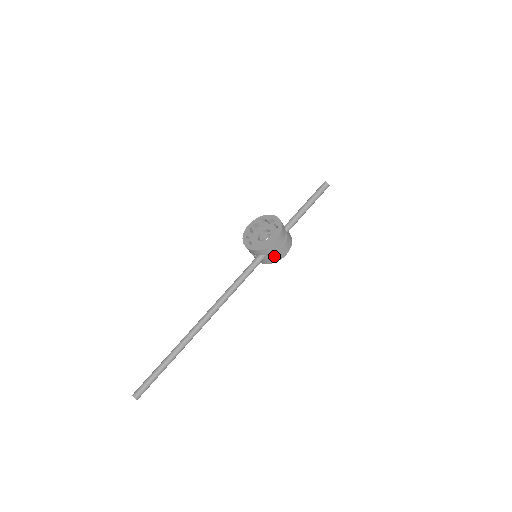
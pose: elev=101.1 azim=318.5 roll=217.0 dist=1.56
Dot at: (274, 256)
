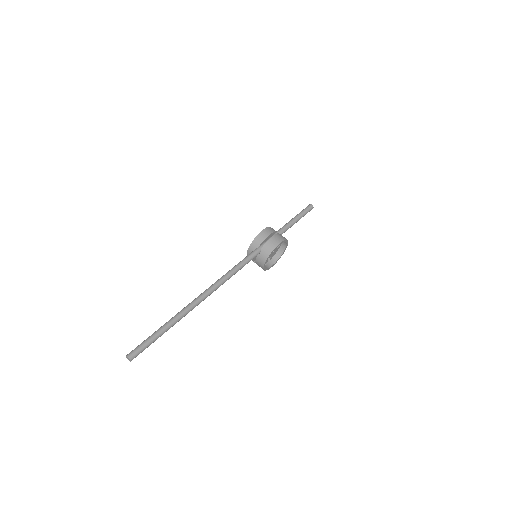
Dot at: (267, 245)
